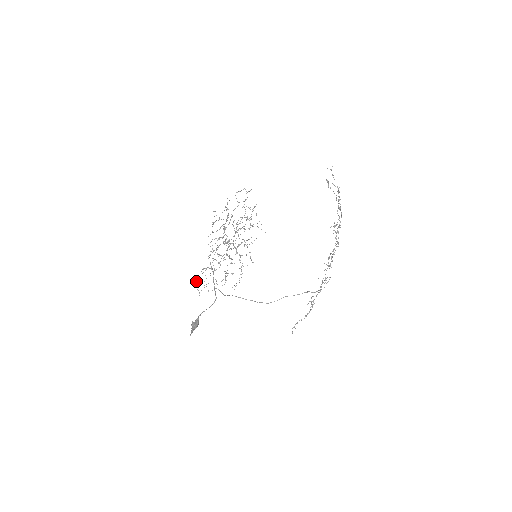
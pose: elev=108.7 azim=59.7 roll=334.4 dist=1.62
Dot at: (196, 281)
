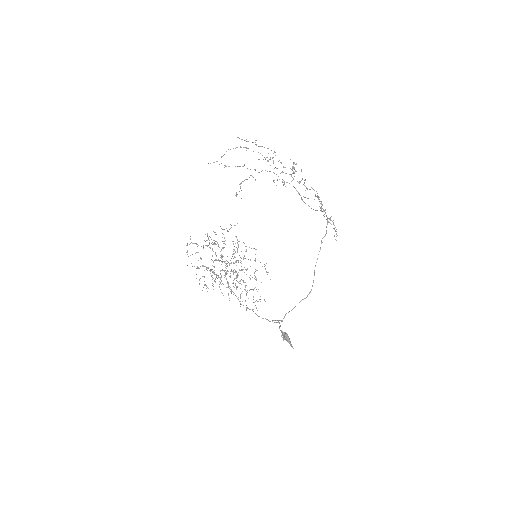
Dot at: occluded
